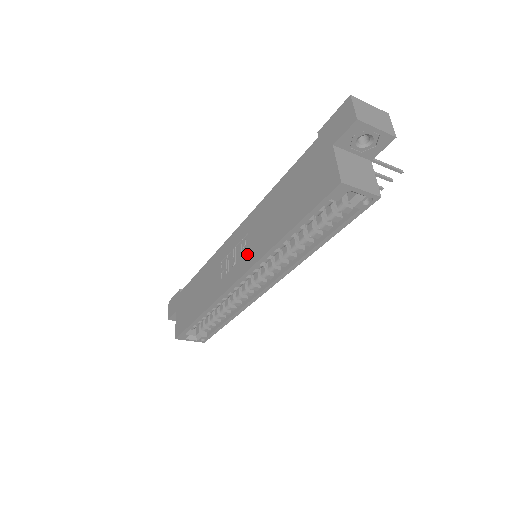
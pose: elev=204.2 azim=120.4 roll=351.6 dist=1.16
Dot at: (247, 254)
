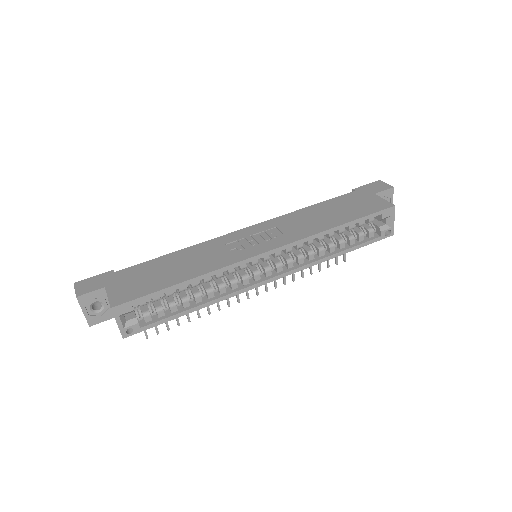
Dot at: (281, 236)
